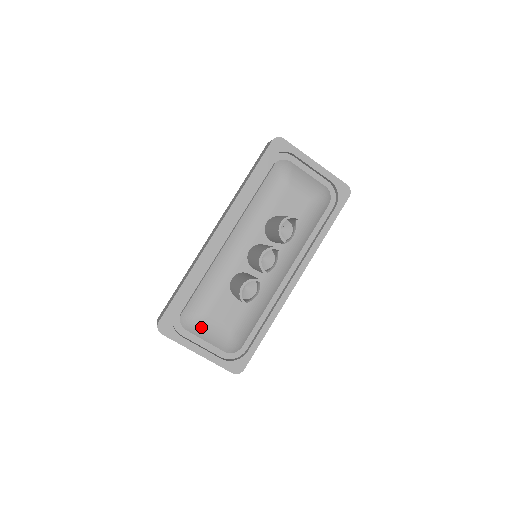
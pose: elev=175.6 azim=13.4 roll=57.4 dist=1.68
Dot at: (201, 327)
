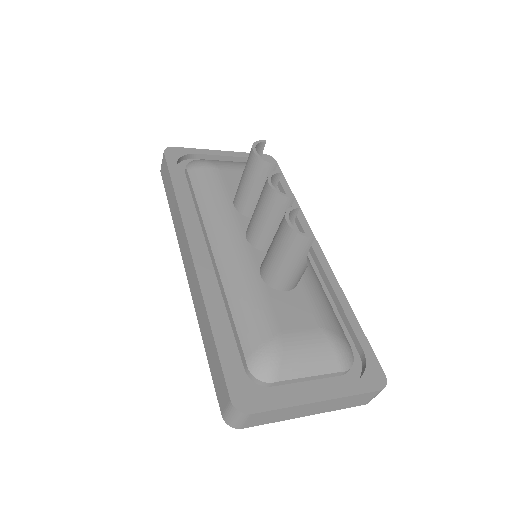
Dot at: (288, 356)
